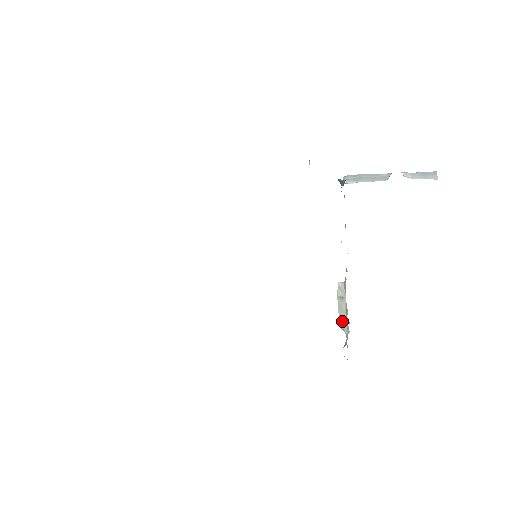
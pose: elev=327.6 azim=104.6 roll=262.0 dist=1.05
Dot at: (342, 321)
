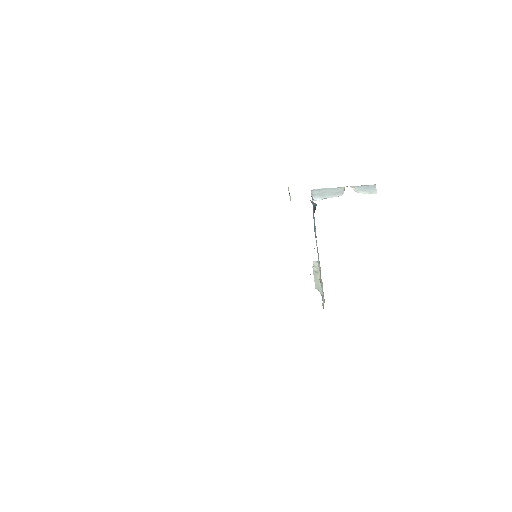
Dot at: (317, 286)
